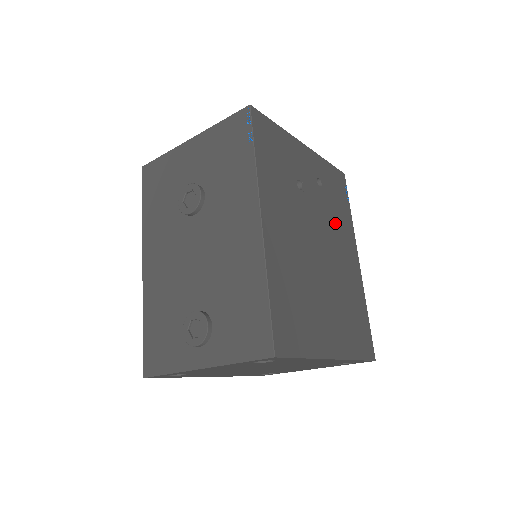
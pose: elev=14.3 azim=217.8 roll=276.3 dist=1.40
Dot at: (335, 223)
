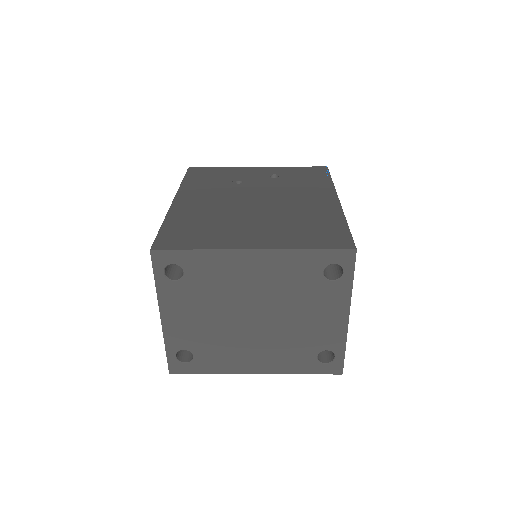
Dot at: (295, 189)
